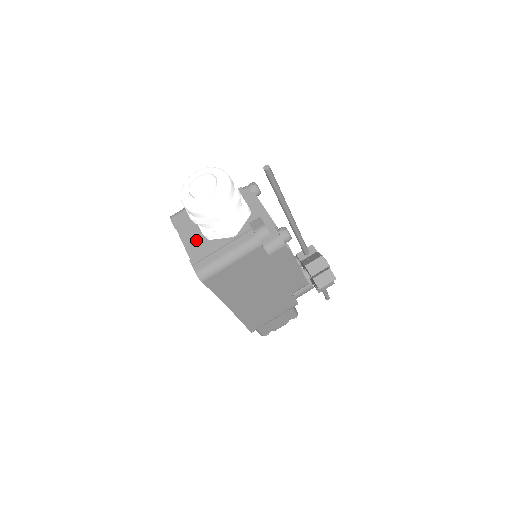
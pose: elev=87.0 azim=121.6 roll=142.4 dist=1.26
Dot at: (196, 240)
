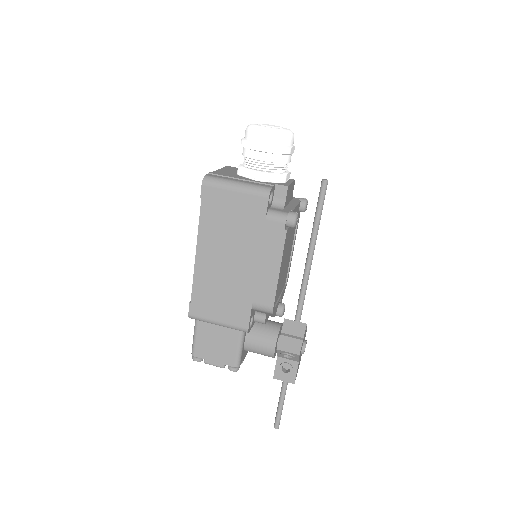
Dot at: (229, 172)
